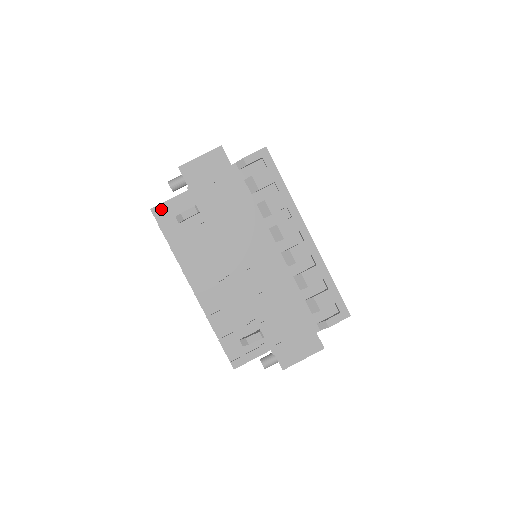
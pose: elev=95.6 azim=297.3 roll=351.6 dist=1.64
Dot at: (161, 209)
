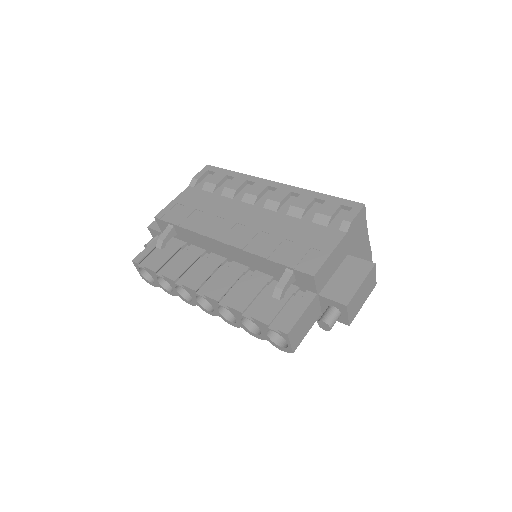
Dot at: (142, 256)
